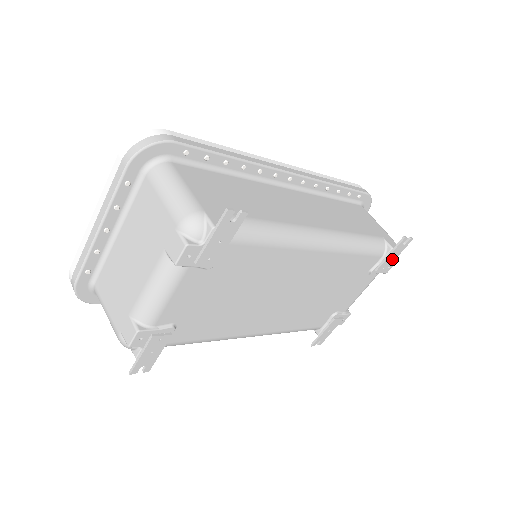
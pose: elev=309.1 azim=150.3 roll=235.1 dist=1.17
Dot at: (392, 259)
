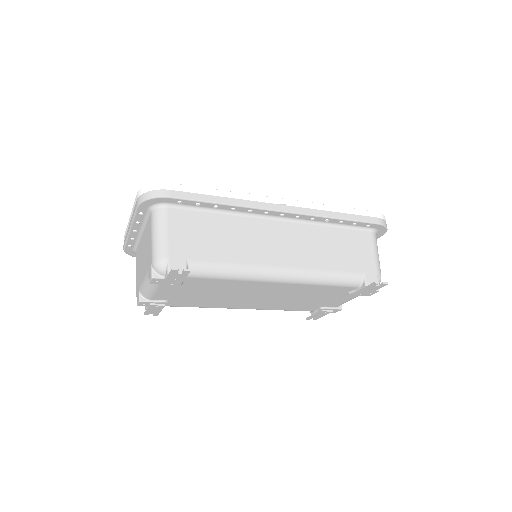
Dot at: (369, 291)
